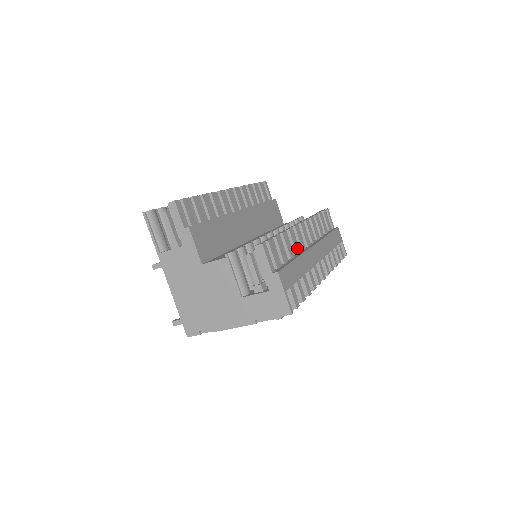
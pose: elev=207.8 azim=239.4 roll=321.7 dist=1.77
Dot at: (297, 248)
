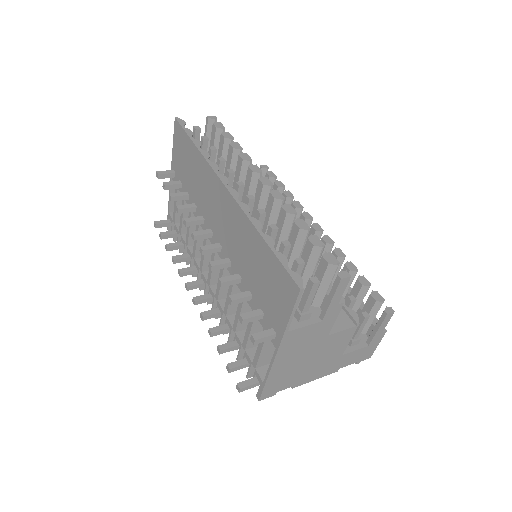
Dot at: occluded
